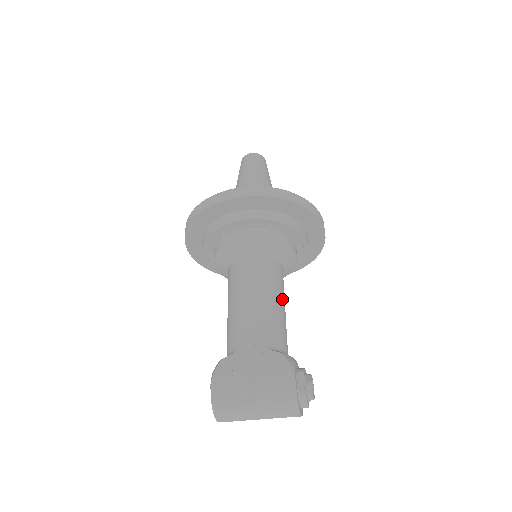
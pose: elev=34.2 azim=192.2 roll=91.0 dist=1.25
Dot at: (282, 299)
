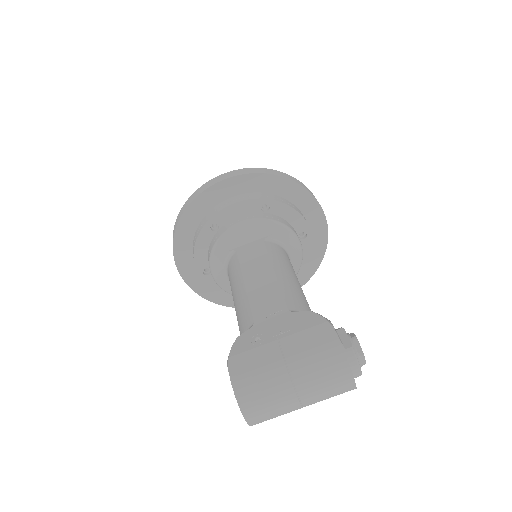
Dot at: (296, 277)
